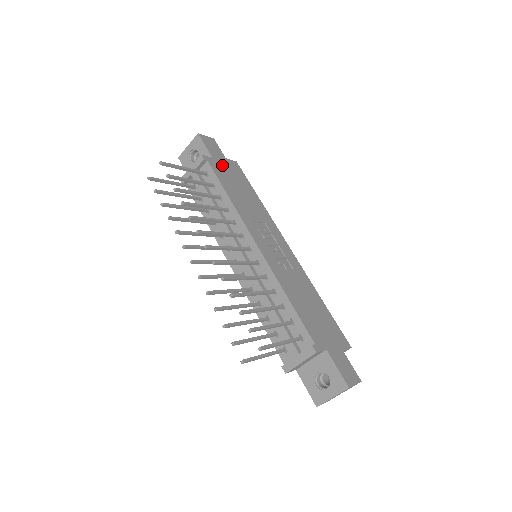
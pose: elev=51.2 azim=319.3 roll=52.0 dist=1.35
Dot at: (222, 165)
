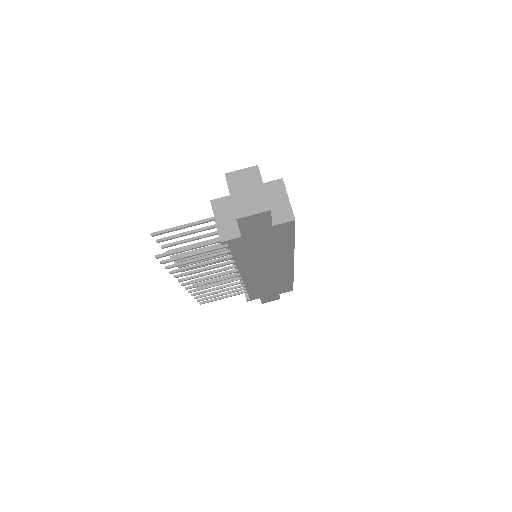
Dot at: occluded
